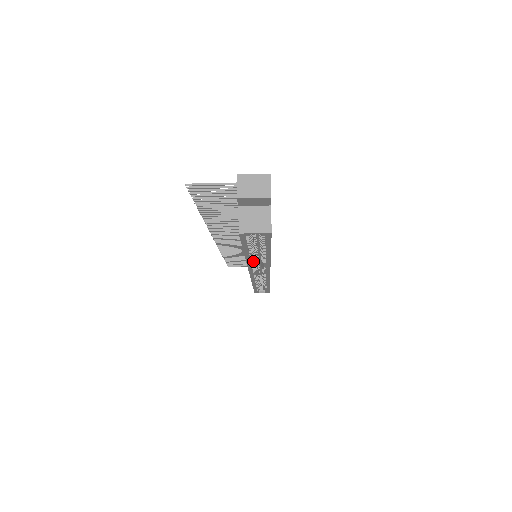
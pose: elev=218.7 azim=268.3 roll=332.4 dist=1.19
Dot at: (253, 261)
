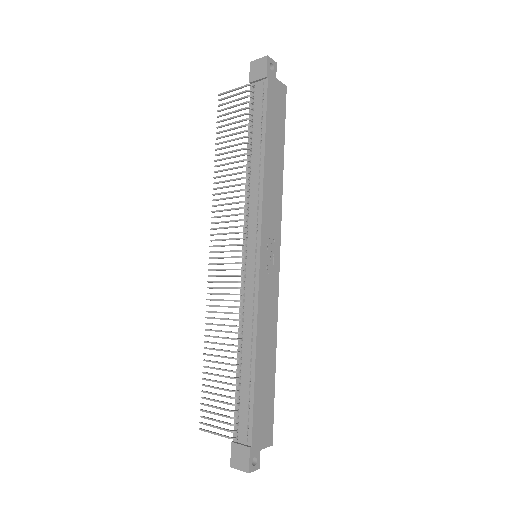
Dot at: occluded
